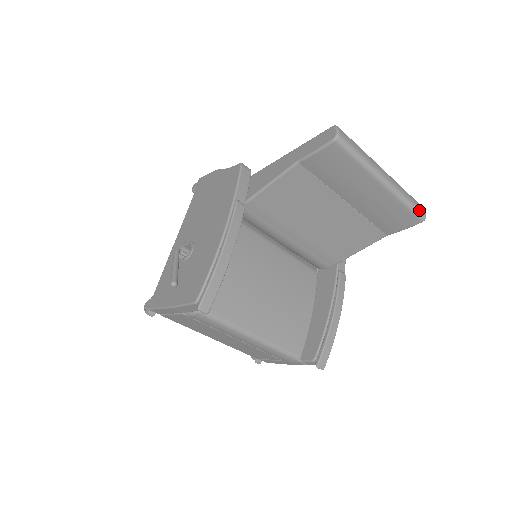
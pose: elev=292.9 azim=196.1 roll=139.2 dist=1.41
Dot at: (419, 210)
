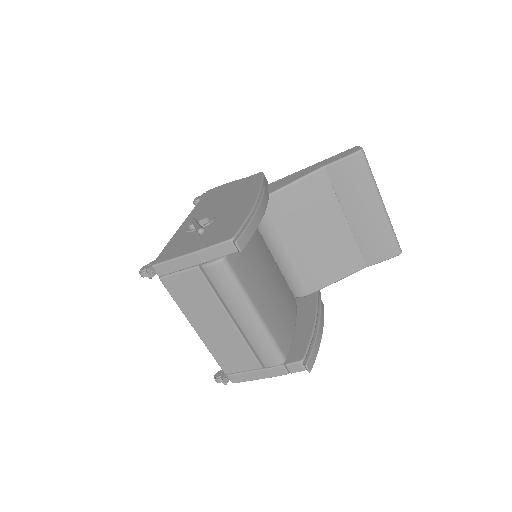
Dot at: (398, 243)
